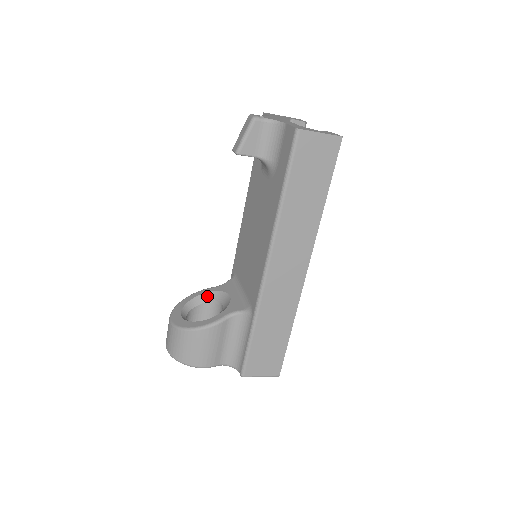
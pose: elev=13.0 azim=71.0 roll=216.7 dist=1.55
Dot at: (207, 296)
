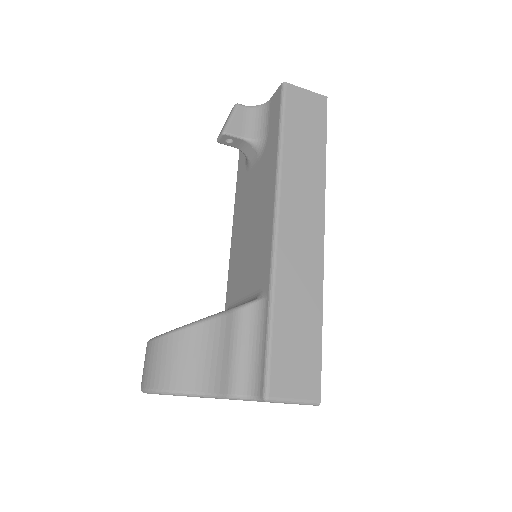
Dot at: occluded
